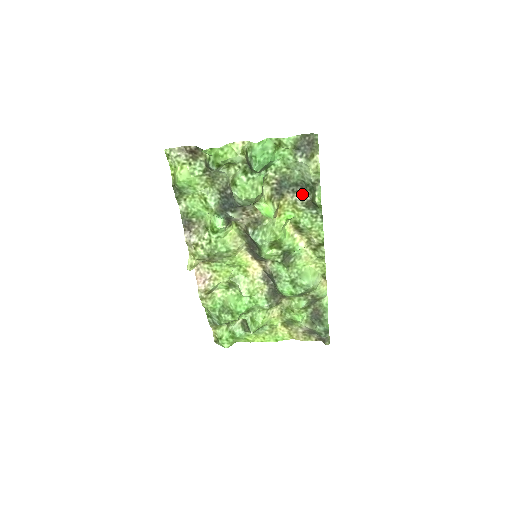
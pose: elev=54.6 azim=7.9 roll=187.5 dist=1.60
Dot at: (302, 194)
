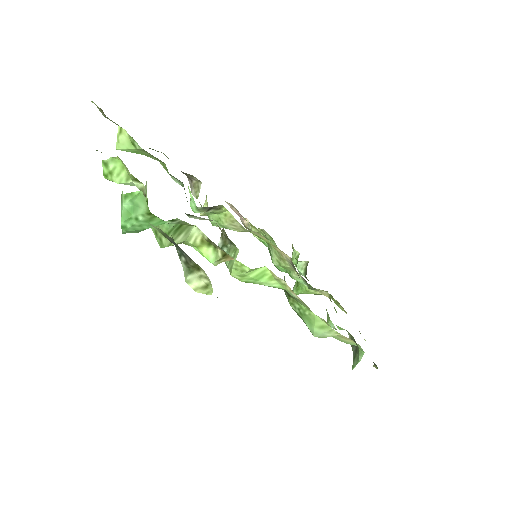
Dot at: occluded
